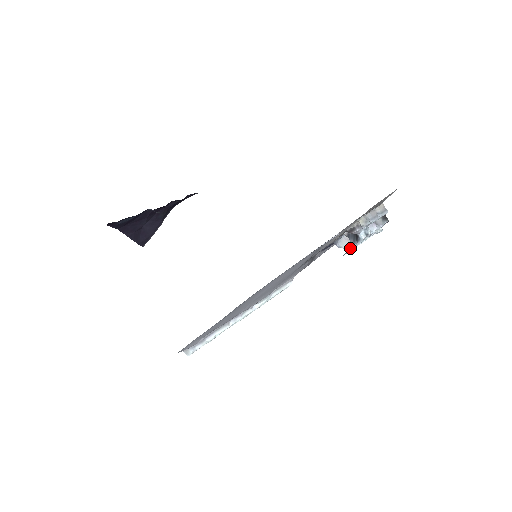
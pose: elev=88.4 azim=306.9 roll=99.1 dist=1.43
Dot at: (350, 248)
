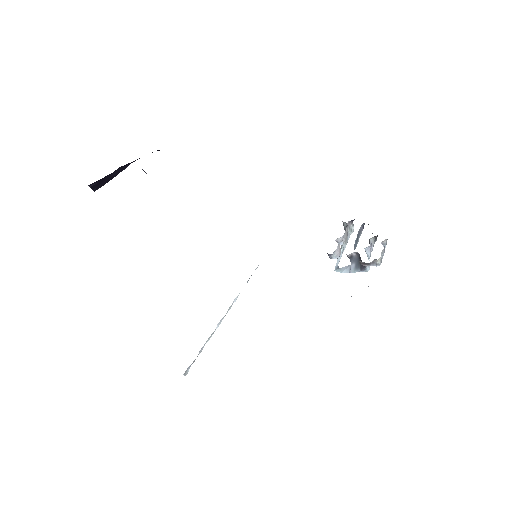
Dot at: (349, 271)
